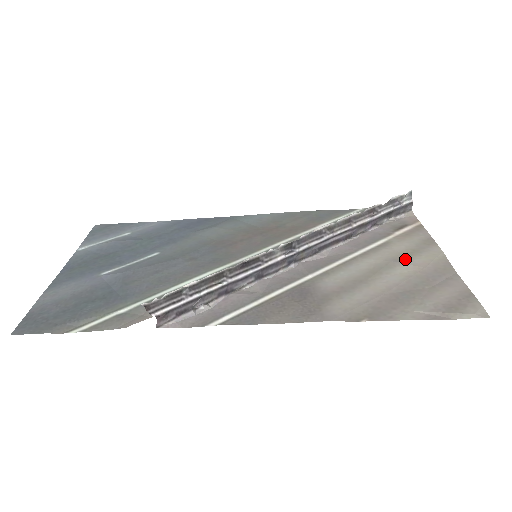
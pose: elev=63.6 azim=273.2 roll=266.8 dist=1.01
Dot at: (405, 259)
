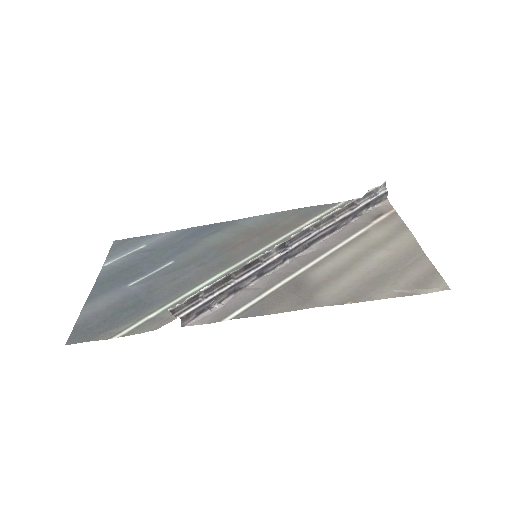
Dot at: (381, 246)
